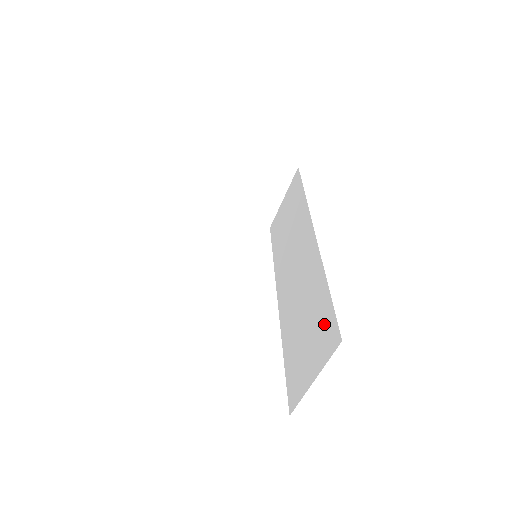
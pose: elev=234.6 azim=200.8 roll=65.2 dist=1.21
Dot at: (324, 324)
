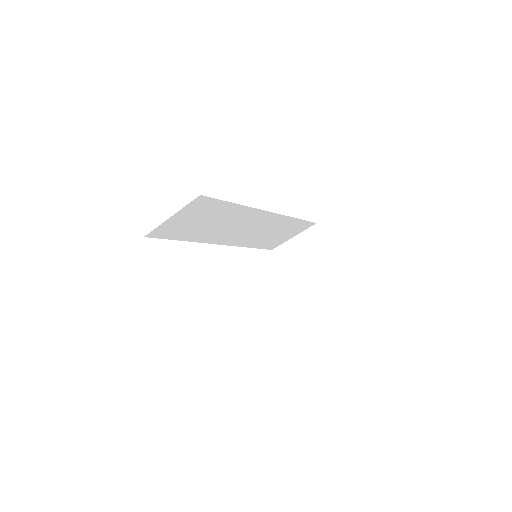
Dot at: occluded
